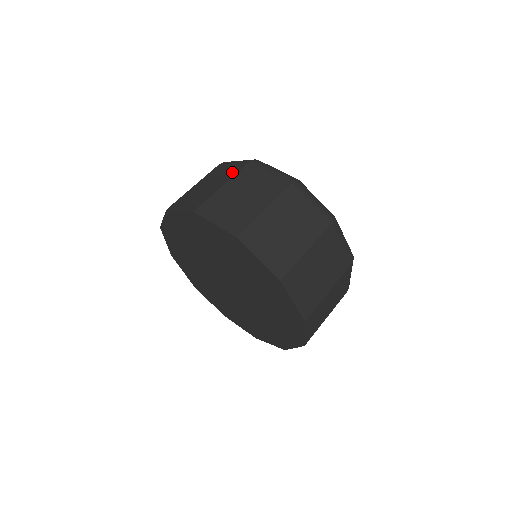
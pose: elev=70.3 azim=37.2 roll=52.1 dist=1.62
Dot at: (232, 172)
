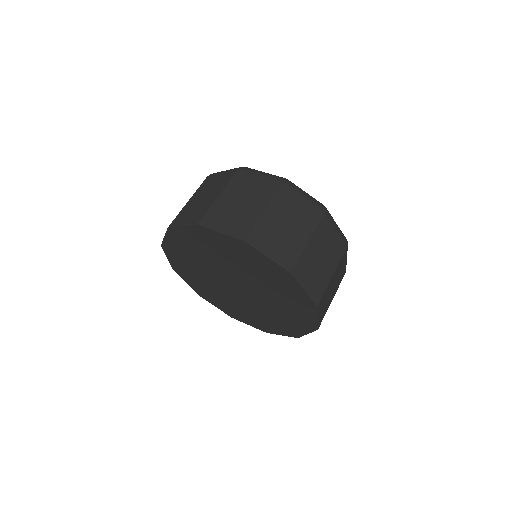
Dot at: (224, 182)
